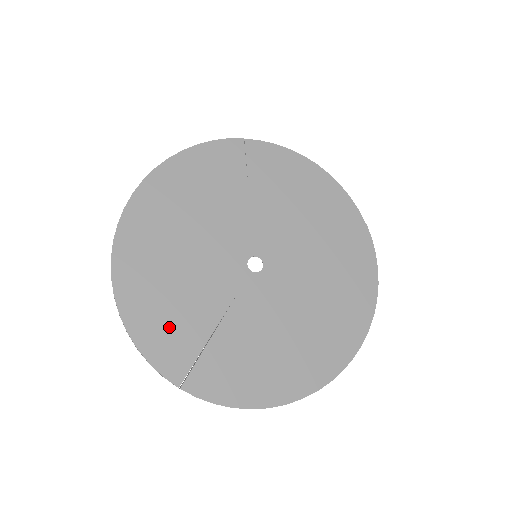
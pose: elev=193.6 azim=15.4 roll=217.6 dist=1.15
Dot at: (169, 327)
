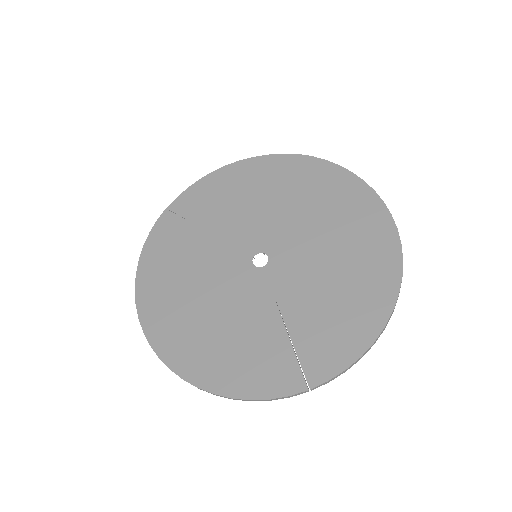
Dot at: (254, 362)
